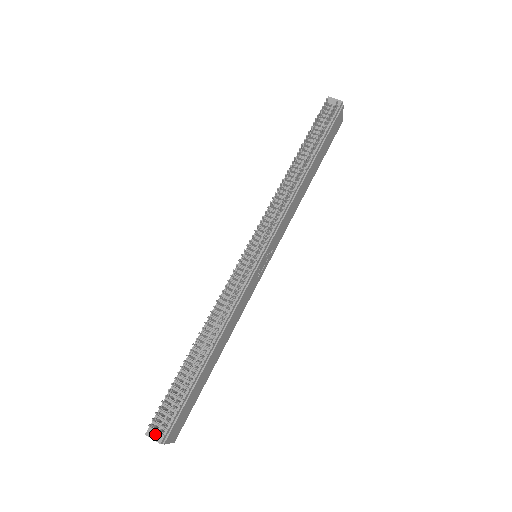
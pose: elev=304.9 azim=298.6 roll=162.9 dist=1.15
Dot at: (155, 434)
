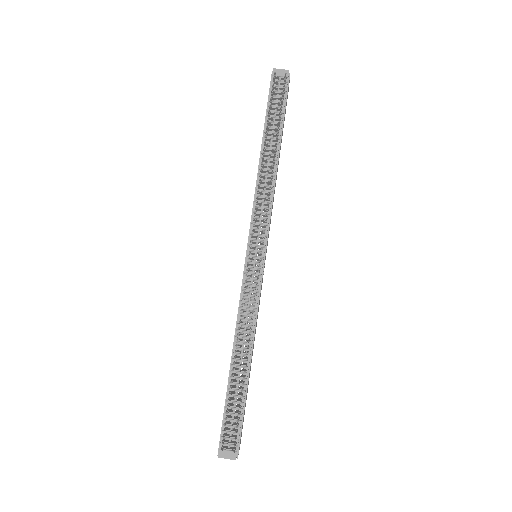
Dot at: (227, 454)
